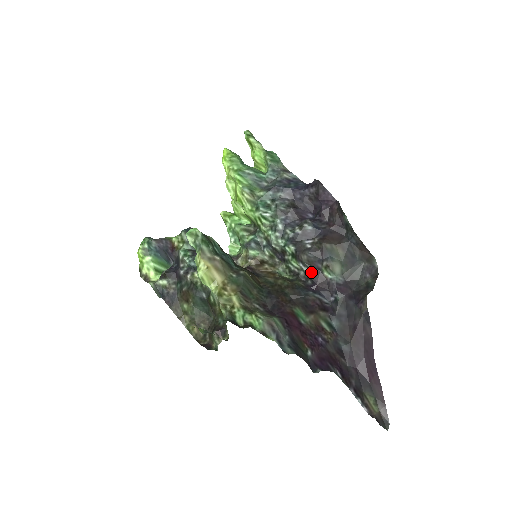
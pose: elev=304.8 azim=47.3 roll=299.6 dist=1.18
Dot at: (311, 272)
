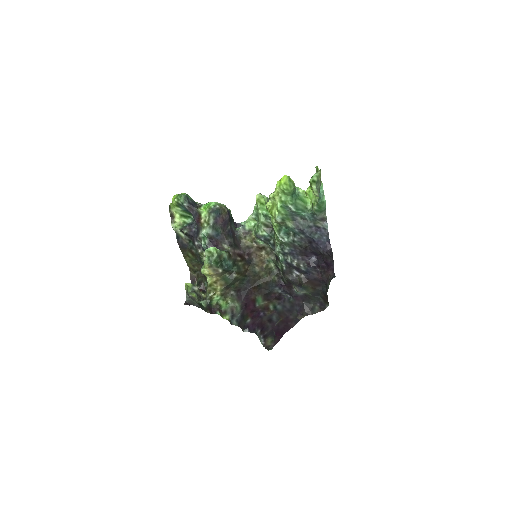
Dot at: (286, 281)
